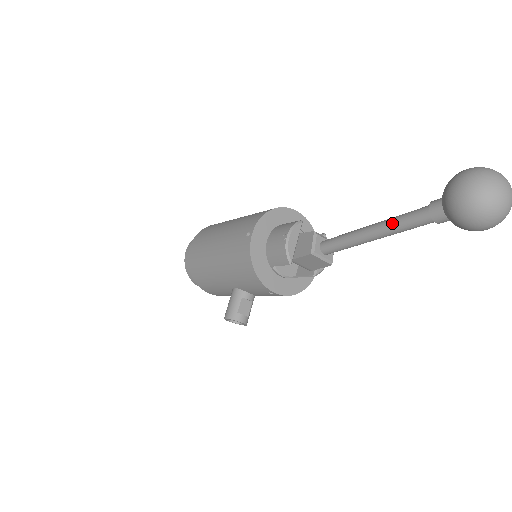
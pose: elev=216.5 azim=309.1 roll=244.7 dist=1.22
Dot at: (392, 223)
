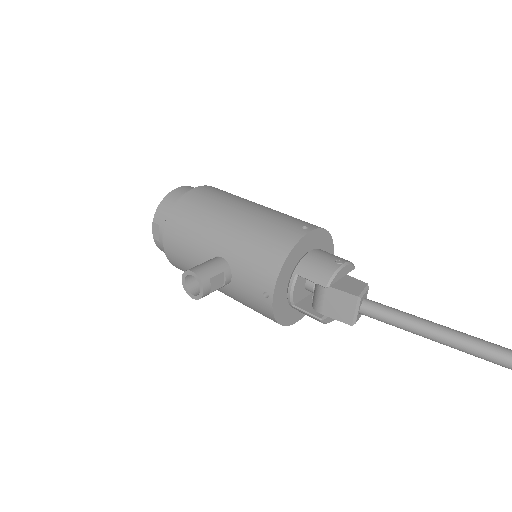
Dot at: (469, 337)
